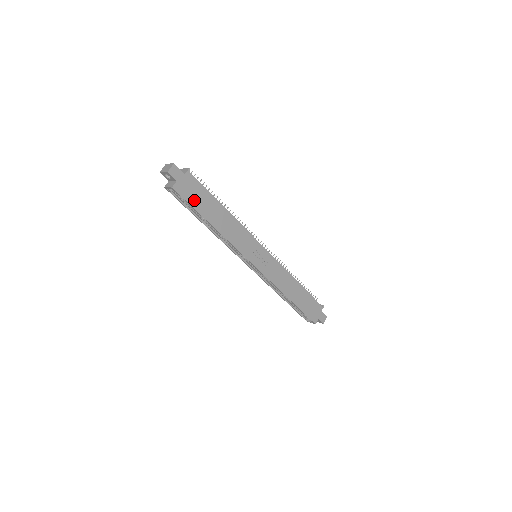
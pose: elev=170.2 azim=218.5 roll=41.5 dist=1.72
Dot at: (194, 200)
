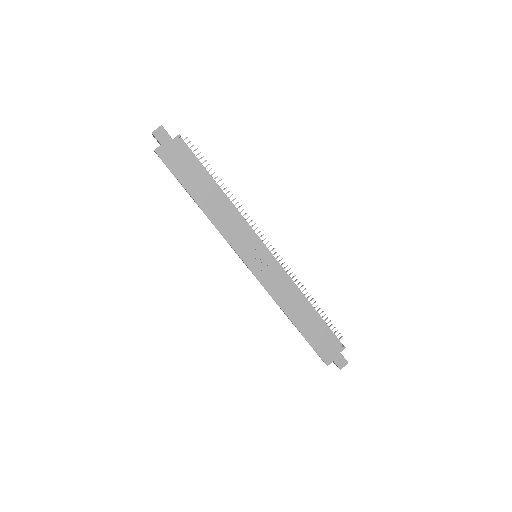
Dot at: (179, 170)
